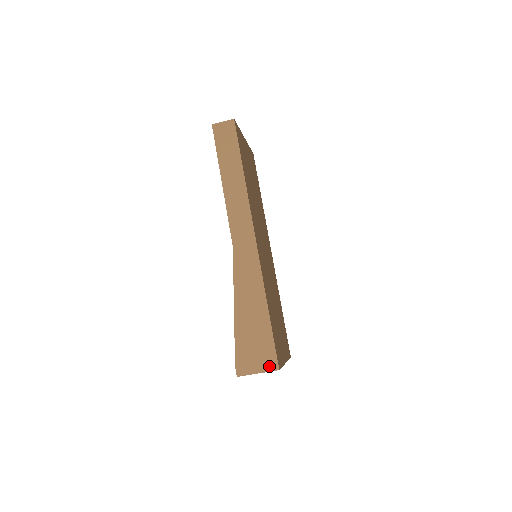
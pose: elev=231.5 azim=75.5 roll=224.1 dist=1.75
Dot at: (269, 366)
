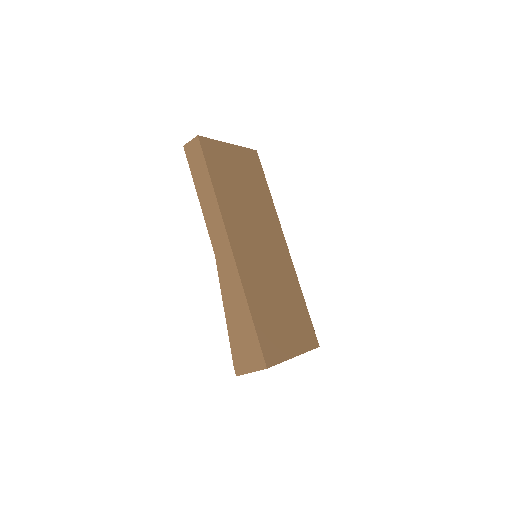
Dot at: (258, 365)
